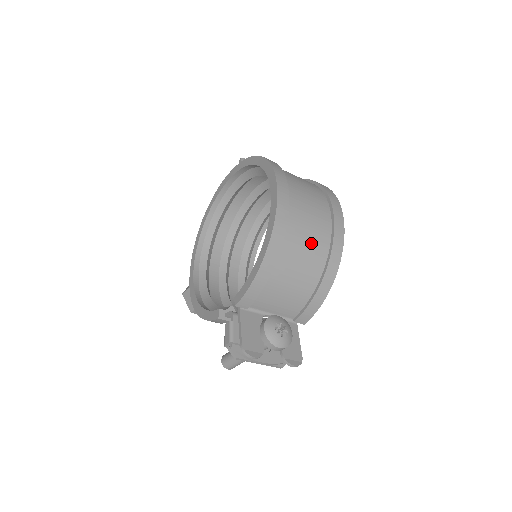
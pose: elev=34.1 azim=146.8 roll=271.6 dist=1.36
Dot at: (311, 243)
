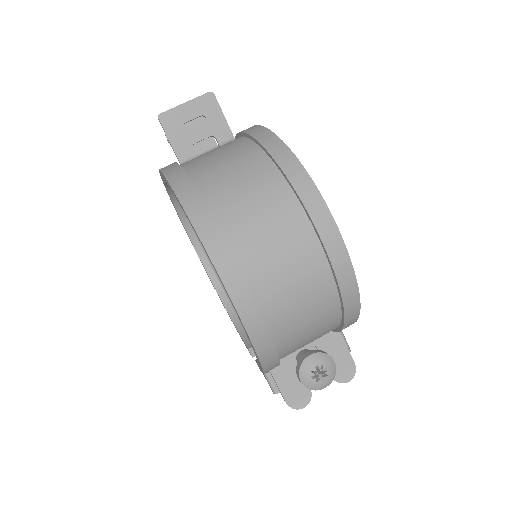
Dot at: (310, 309)
